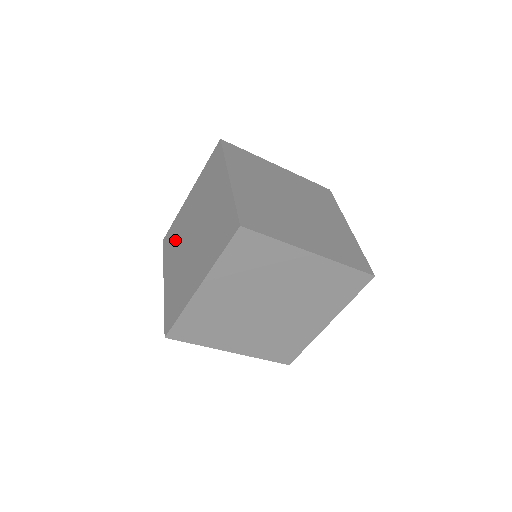
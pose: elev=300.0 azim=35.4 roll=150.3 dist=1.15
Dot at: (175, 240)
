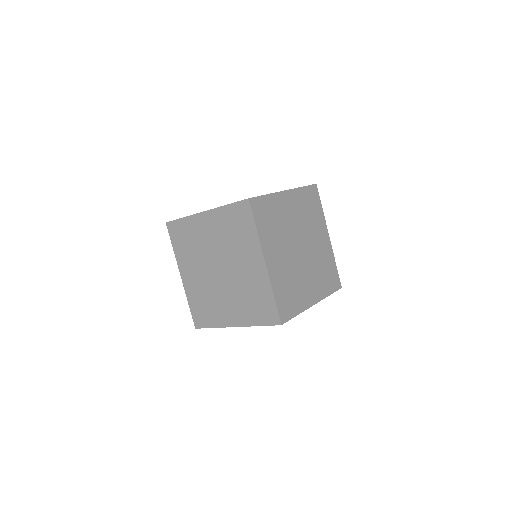
Dot at: (207, 303)
